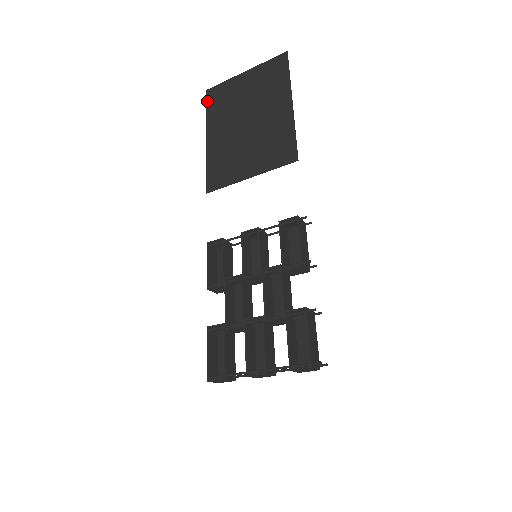
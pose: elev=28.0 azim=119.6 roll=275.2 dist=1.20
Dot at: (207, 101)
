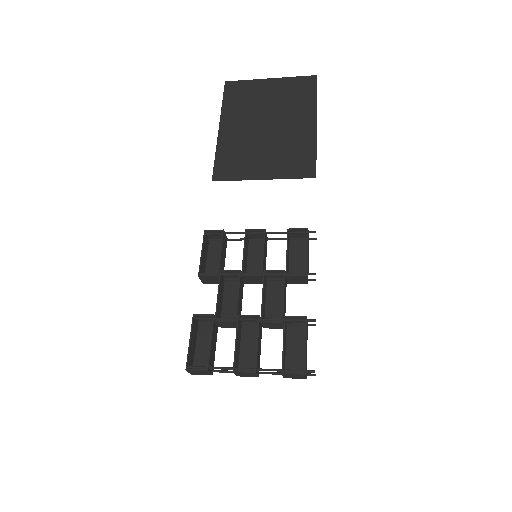
Dot at: (225, 92)
